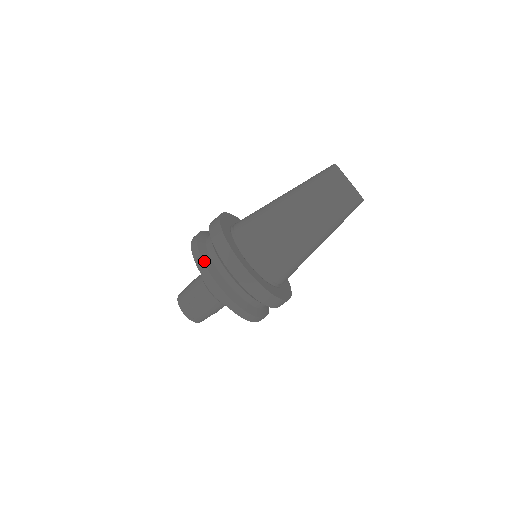
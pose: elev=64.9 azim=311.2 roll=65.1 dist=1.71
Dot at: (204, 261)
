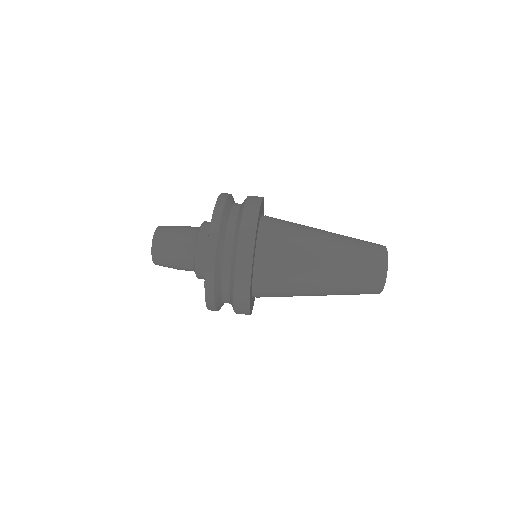
Dot at: (221, 226)
